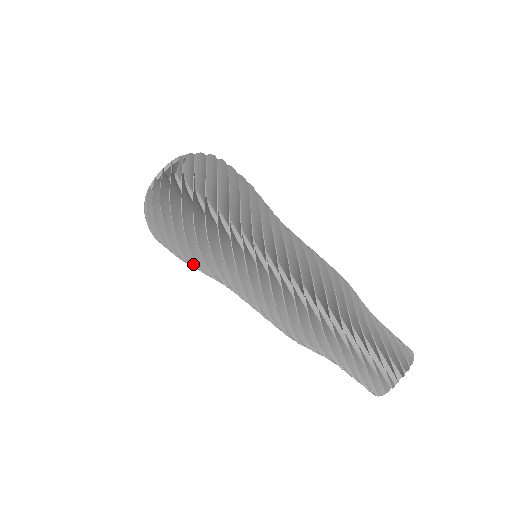
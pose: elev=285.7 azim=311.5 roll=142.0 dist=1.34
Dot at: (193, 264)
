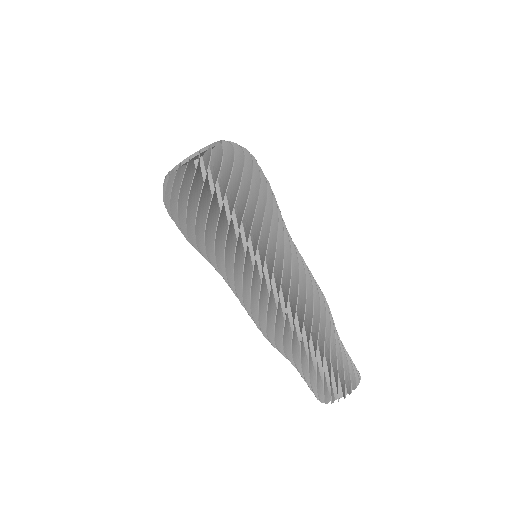
Dot at: (197, 250)
